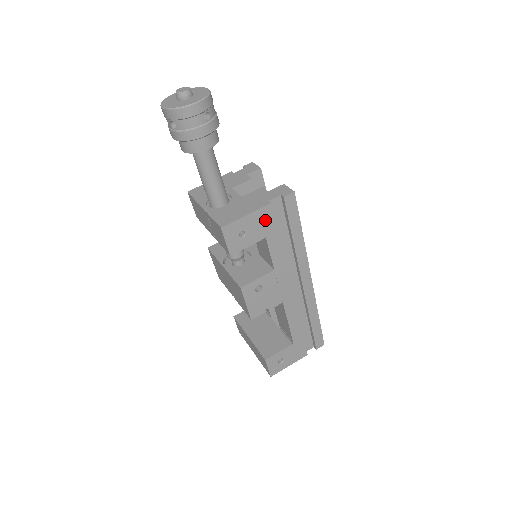
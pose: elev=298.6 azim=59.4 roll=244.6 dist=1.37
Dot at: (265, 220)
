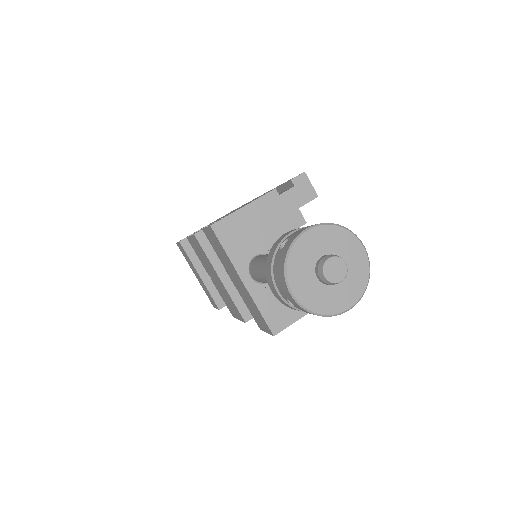
Dot at: occluded
